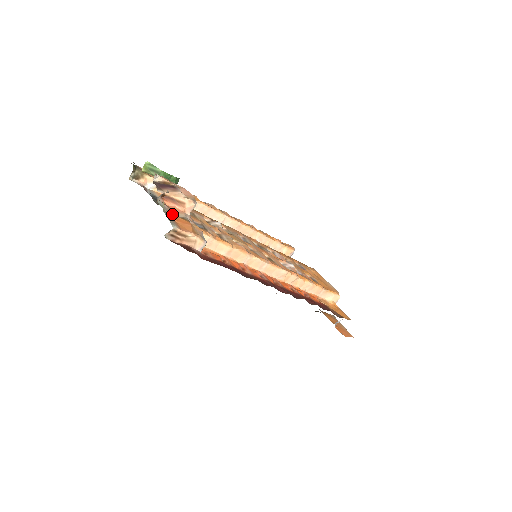
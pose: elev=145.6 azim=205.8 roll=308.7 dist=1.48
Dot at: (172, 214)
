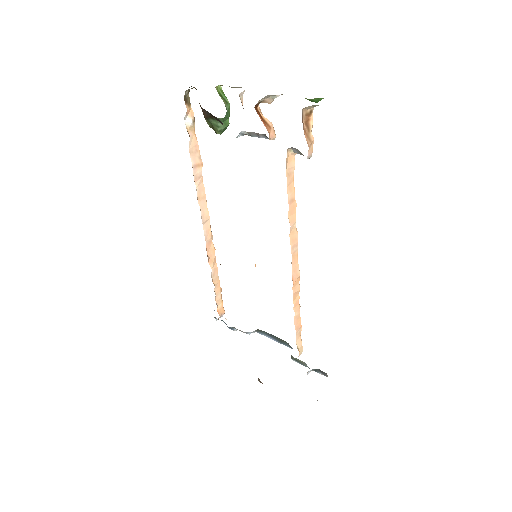
Dot at: occluded
